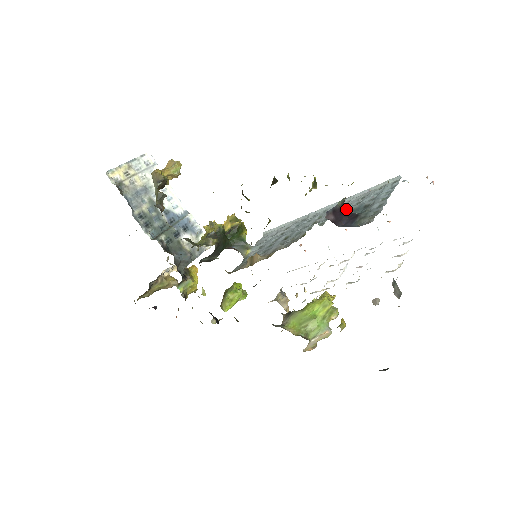
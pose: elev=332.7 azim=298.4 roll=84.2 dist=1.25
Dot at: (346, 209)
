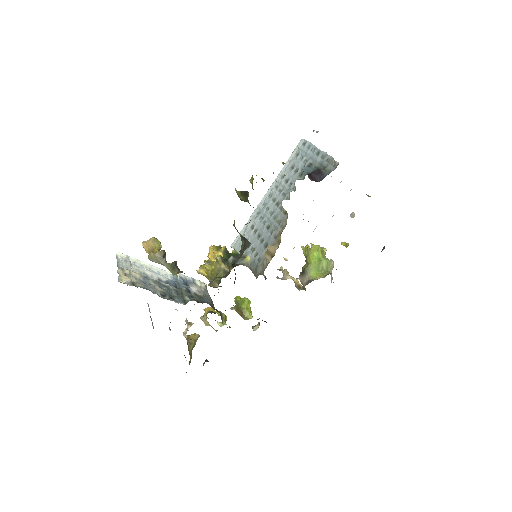
Dot at: (292, 179)
